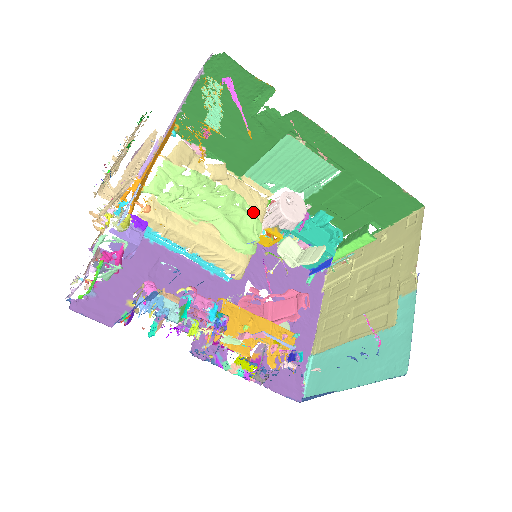
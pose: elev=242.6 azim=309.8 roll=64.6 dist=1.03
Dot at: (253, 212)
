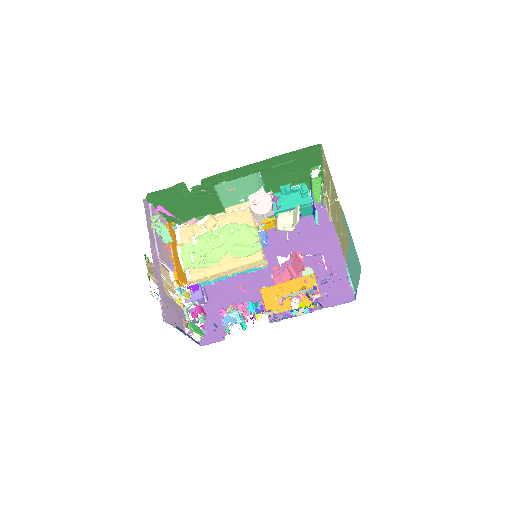
Dot at: occluded
